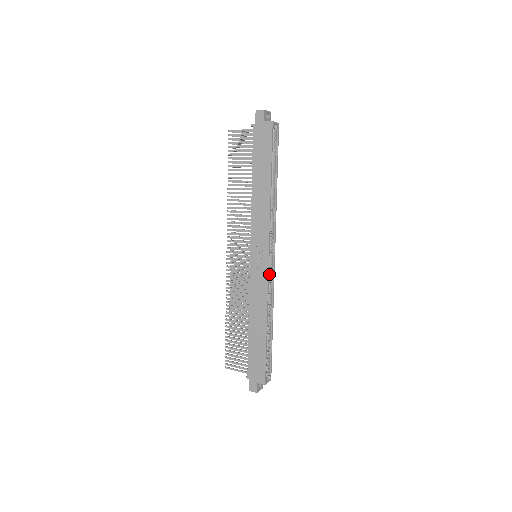
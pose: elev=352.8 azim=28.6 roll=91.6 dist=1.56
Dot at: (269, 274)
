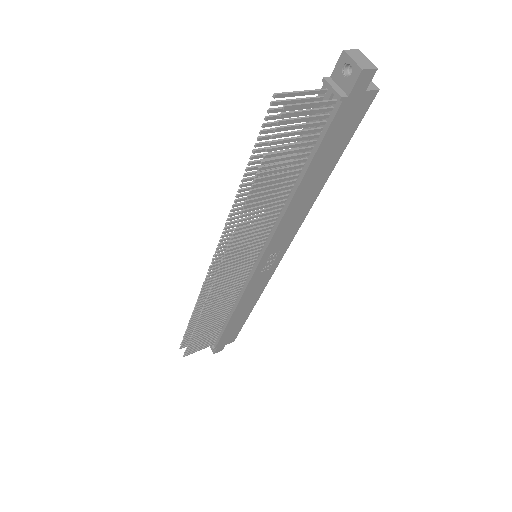
Dot at: occluded
